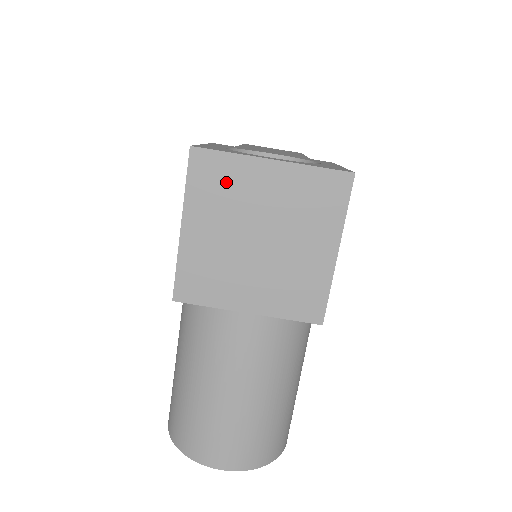
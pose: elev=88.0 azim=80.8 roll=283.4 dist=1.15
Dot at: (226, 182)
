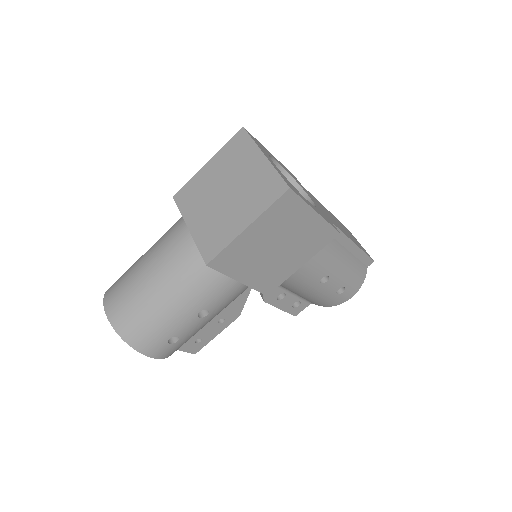
Dot at: (240, 153)
